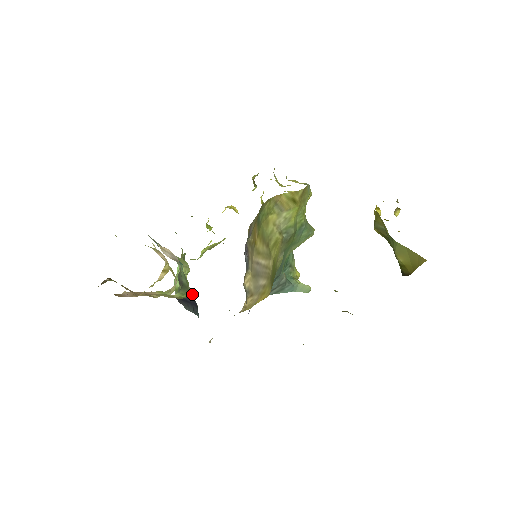
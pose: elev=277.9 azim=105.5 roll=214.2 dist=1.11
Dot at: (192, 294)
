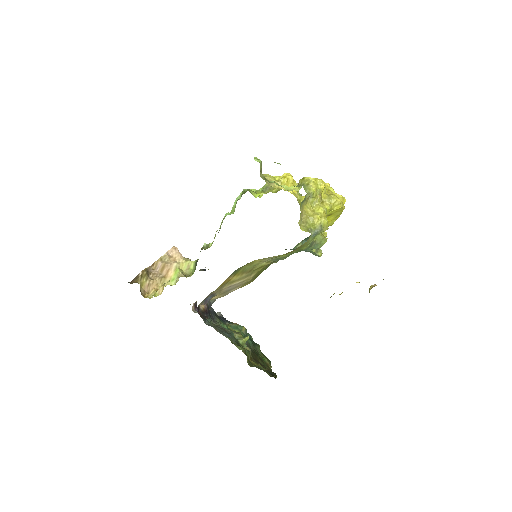
Dot at: occluded
